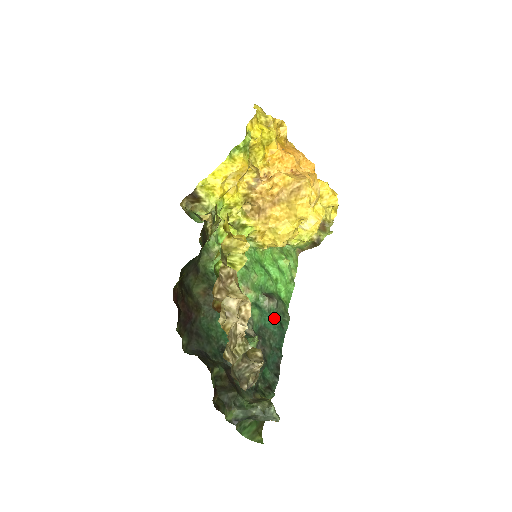
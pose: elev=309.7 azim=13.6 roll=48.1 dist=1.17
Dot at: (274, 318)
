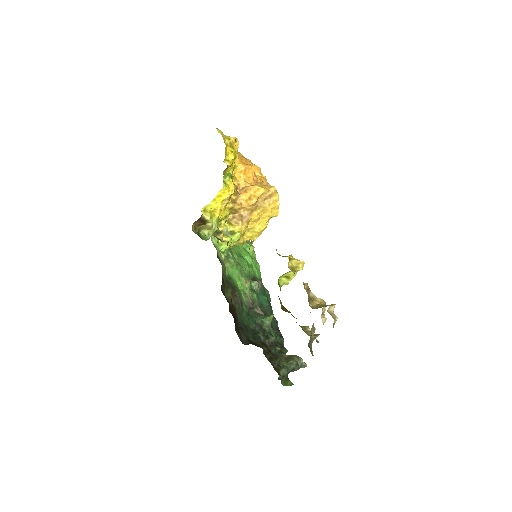
Dot at: (263, 295)
